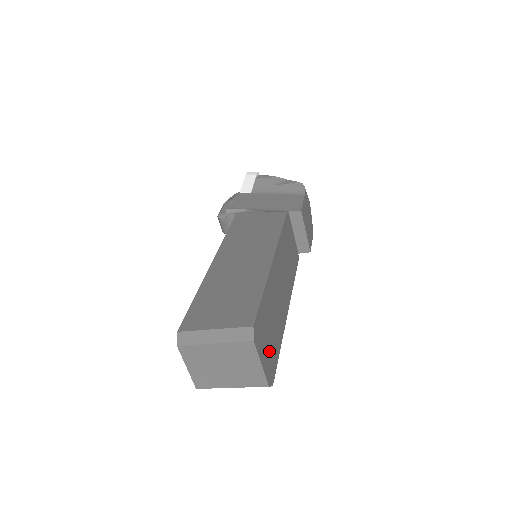
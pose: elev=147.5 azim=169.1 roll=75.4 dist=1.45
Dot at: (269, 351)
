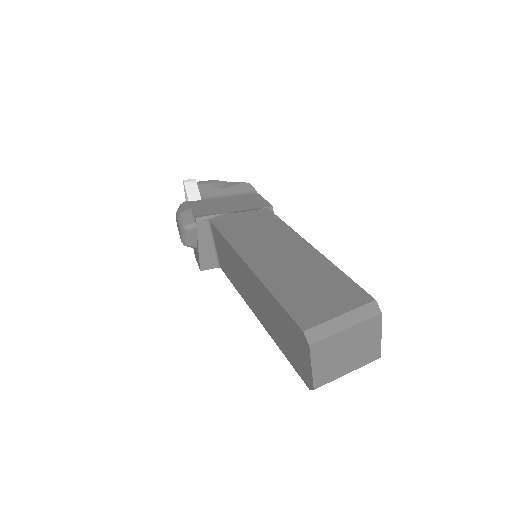
Dot at: occluded
